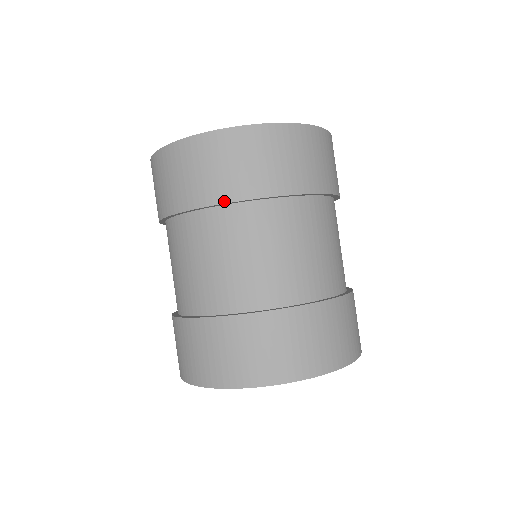
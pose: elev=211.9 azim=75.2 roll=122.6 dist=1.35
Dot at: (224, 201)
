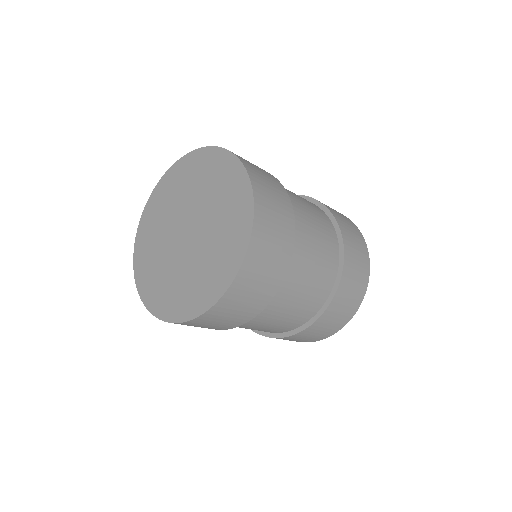
Dot at: occluded
